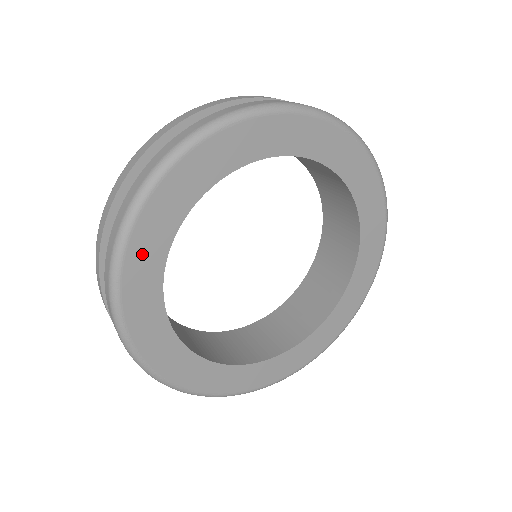
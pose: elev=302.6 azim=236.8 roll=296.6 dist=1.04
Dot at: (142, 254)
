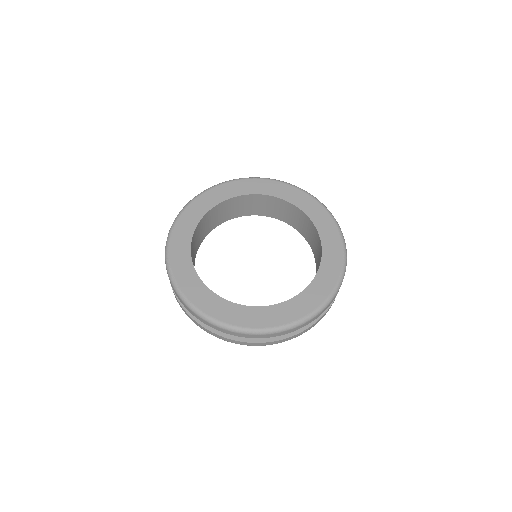
Dot at: (187, 219)
